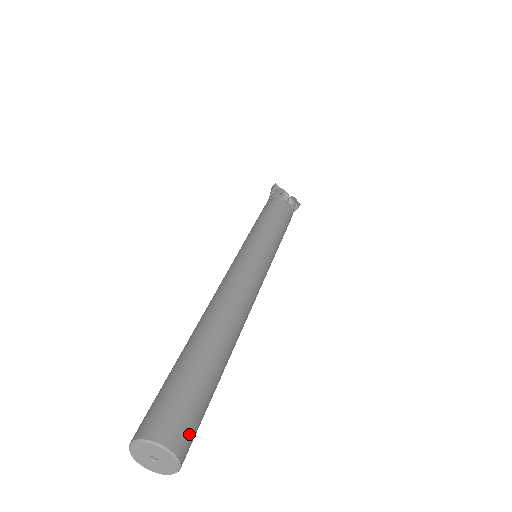
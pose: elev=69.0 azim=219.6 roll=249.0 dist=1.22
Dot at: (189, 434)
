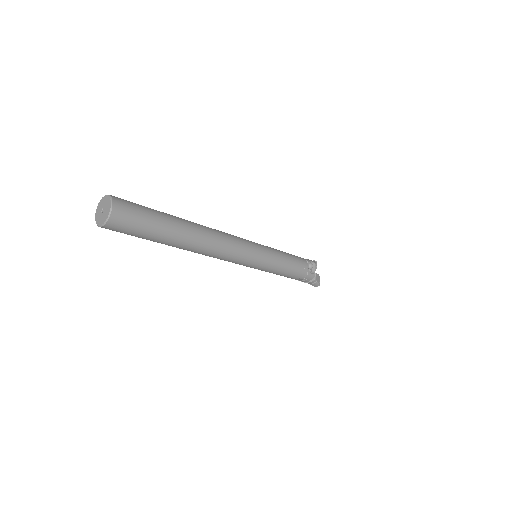
Dot at: (126, 218)
